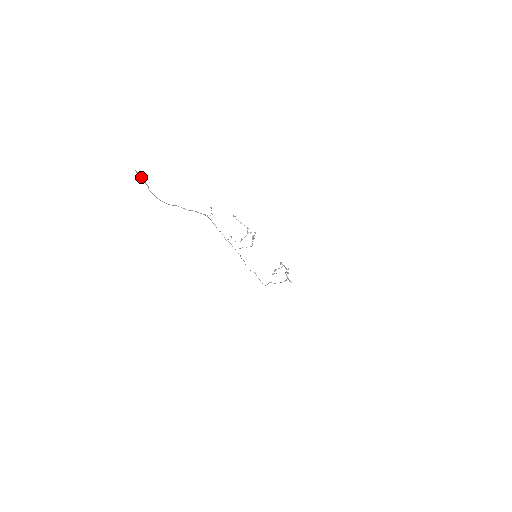
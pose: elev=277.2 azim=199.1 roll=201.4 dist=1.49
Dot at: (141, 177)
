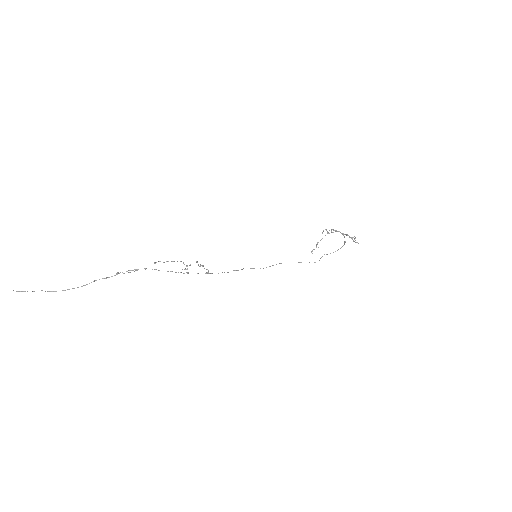
Dot at: occluded
